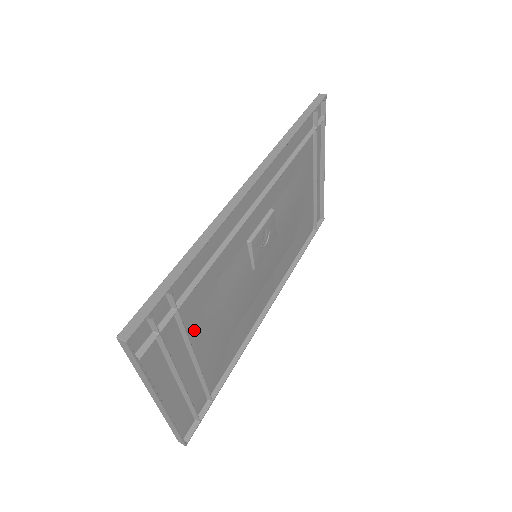
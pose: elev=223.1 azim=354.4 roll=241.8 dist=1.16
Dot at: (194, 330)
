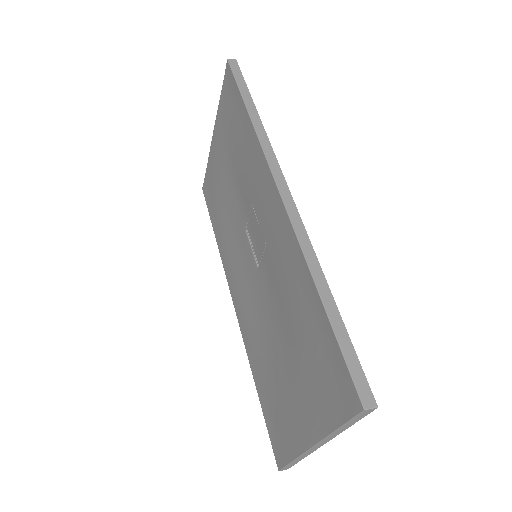
Dot at: occluded
